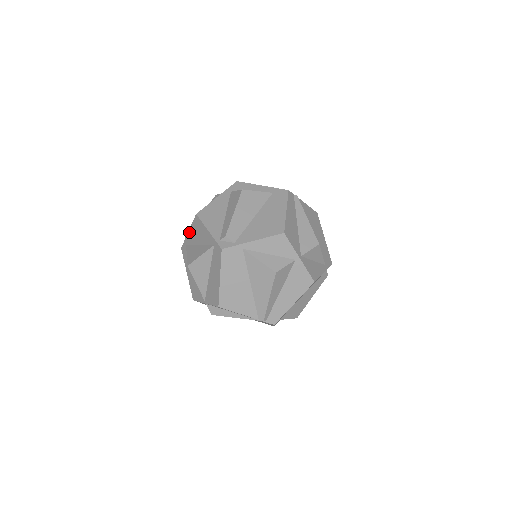
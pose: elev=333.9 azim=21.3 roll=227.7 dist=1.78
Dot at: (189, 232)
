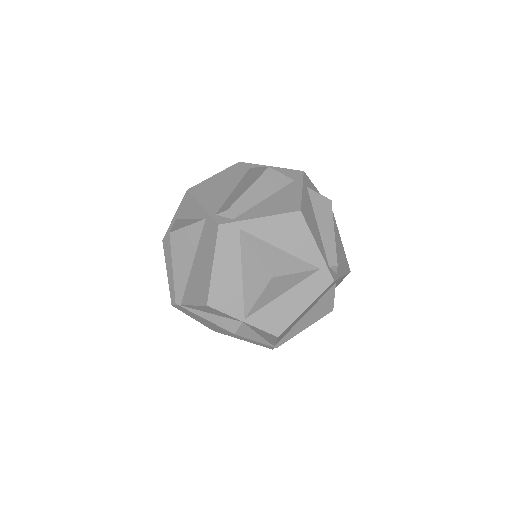
Dot at: (264, 220)
